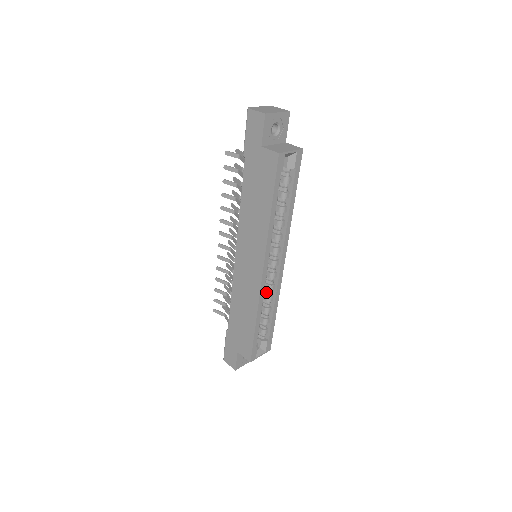
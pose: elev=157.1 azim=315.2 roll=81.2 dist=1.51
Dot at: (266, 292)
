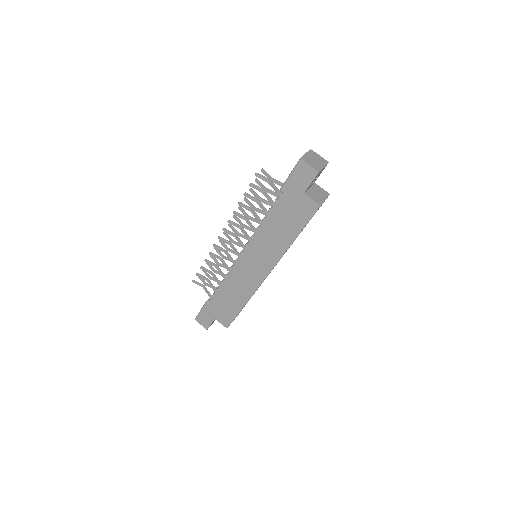
Dot at: occluded
